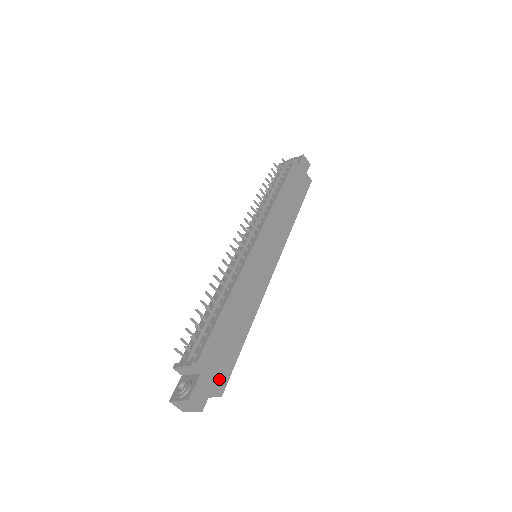
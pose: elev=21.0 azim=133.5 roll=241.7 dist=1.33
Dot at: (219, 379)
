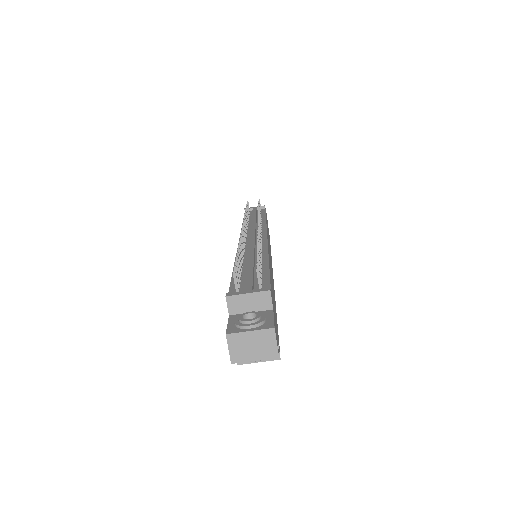
Dot at: (277, 335)
